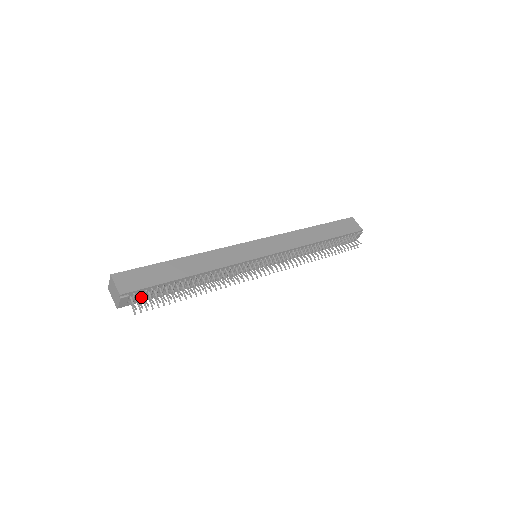
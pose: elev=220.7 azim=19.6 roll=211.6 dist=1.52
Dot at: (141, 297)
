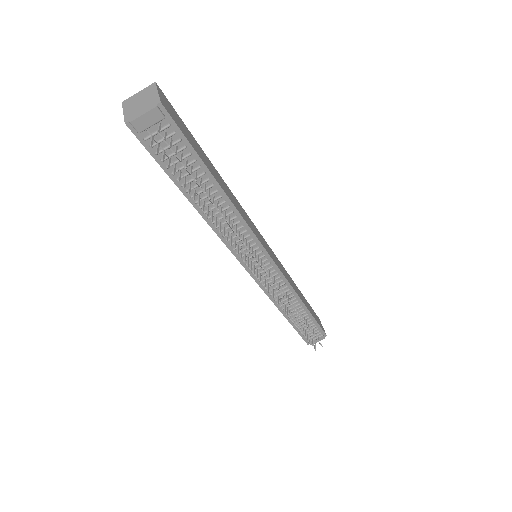
Dot at: (161, 145)
